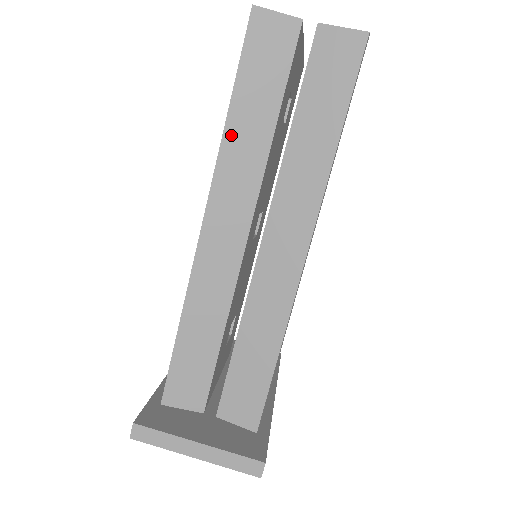
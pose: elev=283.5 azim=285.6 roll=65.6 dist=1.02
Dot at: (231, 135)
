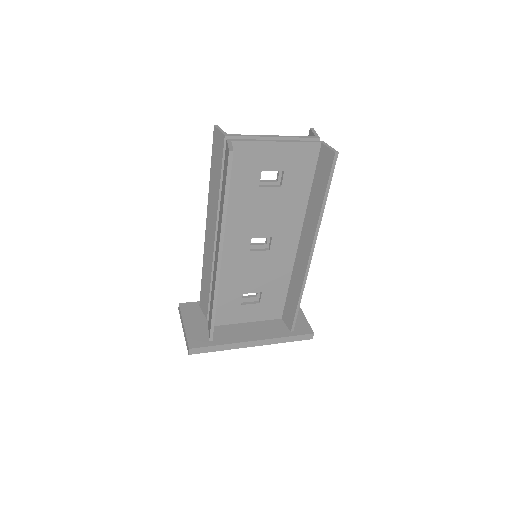
Dot at: (211, 188)
